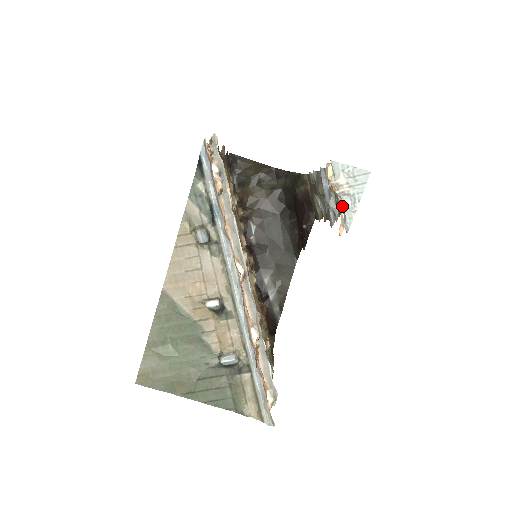
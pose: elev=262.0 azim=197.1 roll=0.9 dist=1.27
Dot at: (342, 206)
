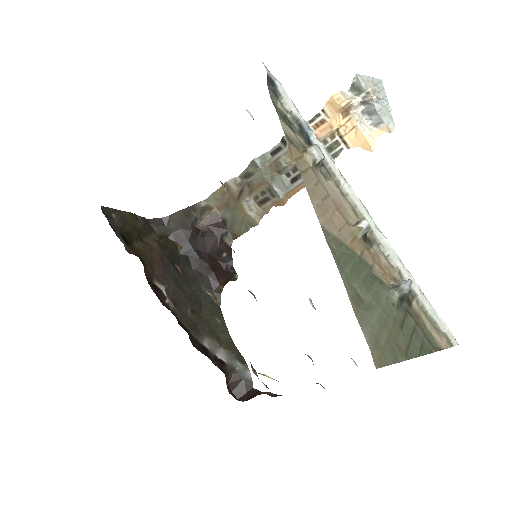
Dot at: (382, 109)
